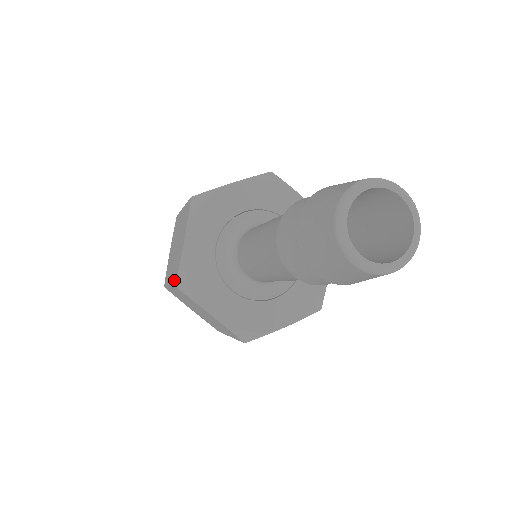
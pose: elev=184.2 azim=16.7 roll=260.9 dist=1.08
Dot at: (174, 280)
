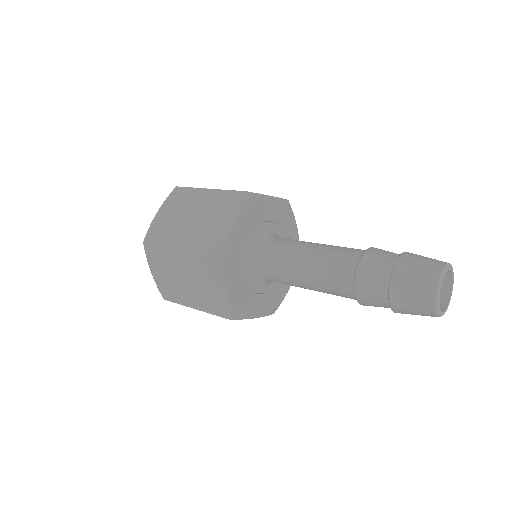
Dot at: (219, 313)
